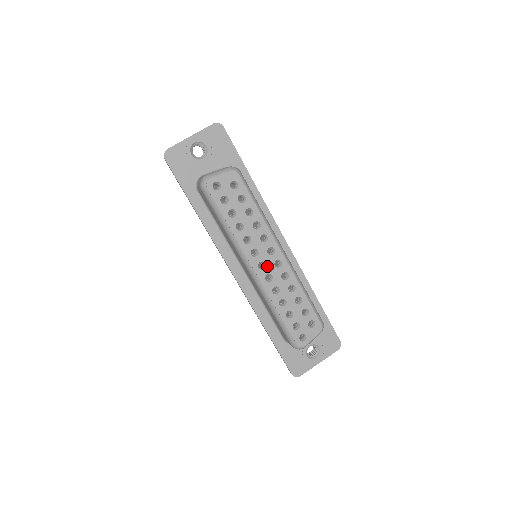
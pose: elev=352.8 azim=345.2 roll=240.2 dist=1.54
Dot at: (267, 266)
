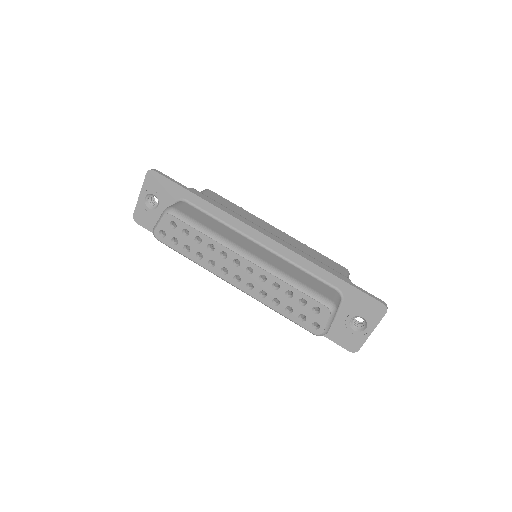
Dot at: (242, 277)
